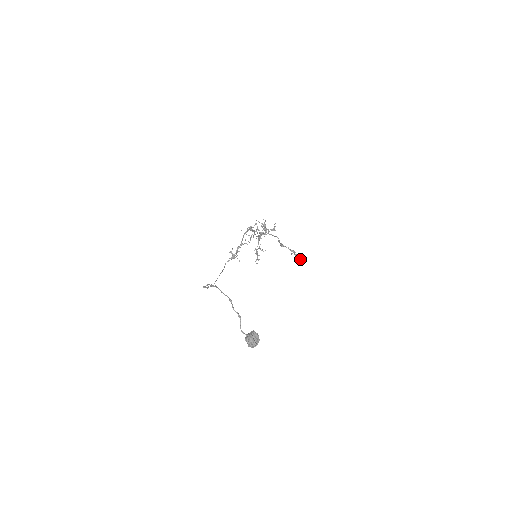
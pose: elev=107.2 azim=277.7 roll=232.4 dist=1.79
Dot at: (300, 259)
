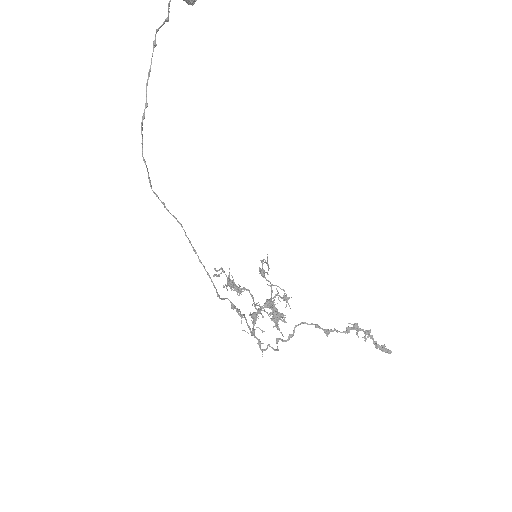
Dot at: (388, 351)
